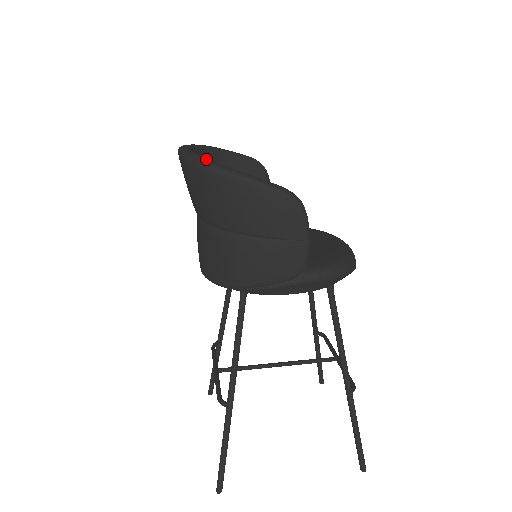
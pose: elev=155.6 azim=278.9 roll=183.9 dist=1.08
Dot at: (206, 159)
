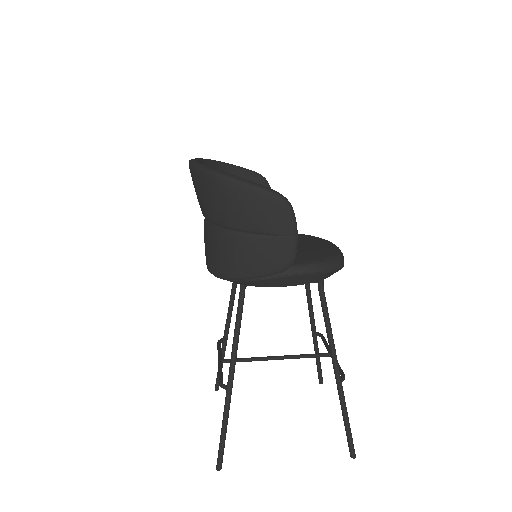
Dot at: (210, 167)
